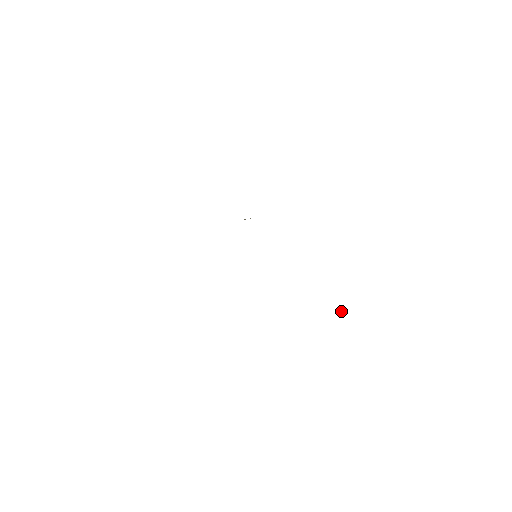
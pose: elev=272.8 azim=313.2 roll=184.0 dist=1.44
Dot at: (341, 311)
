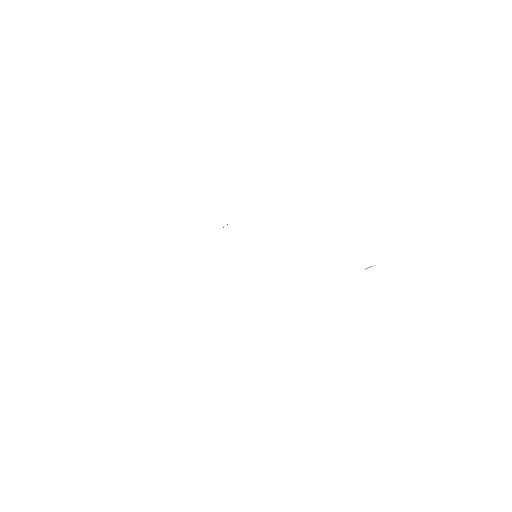
Dot at: (369, 267)
